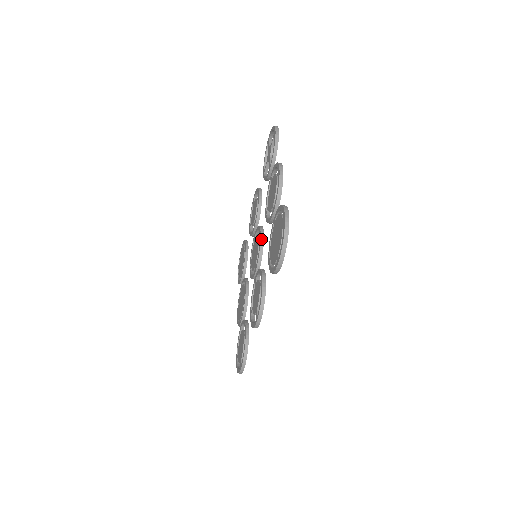
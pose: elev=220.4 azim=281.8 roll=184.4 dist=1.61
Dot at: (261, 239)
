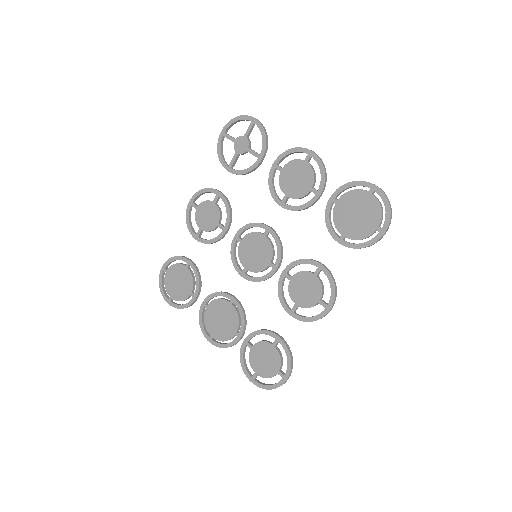
Dot at: (275, 233)
